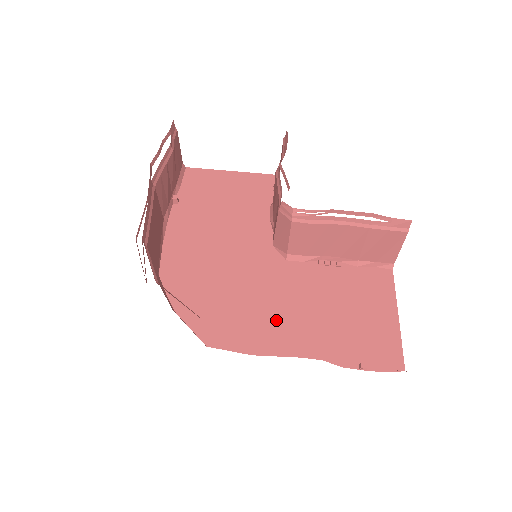
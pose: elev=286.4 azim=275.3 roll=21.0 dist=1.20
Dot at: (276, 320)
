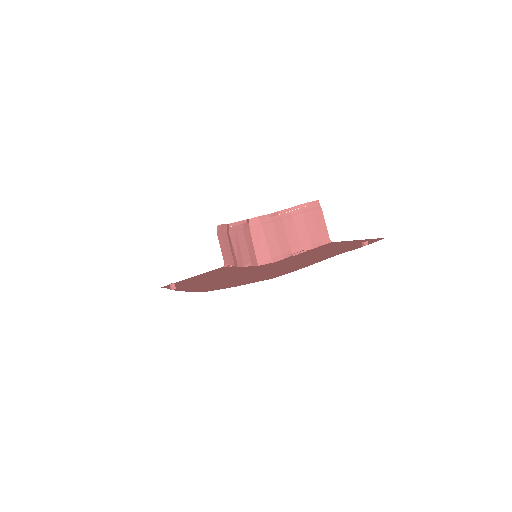
Dot at: (299, 263)
